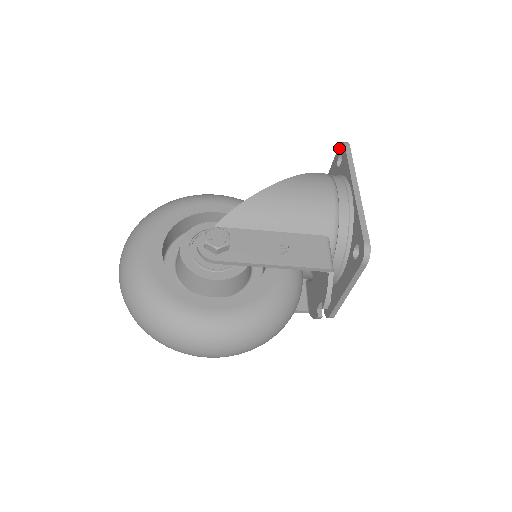
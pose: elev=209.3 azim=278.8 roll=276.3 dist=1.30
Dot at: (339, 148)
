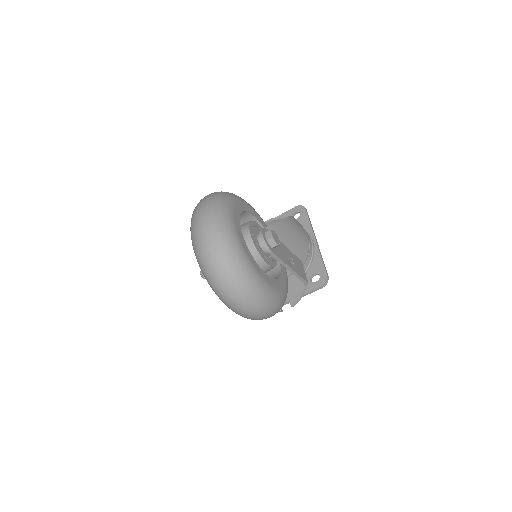
Dot at: (297, 208)
